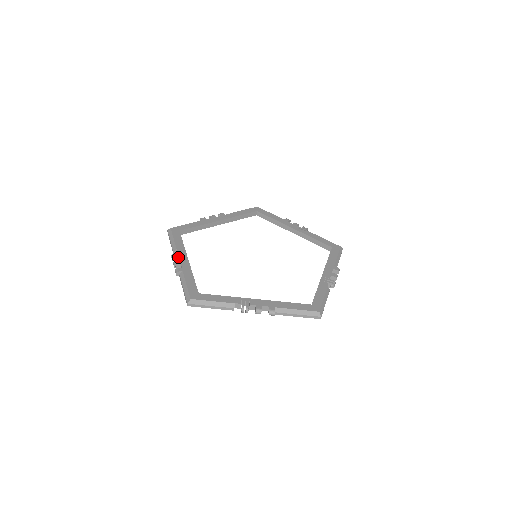
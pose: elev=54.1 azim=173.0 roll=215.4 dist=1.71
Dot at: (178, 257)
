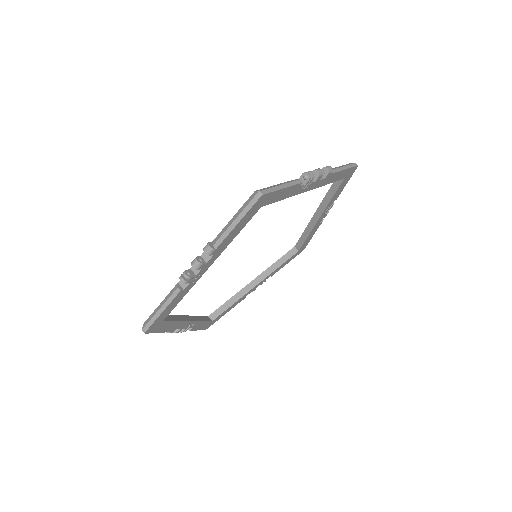
Dot at: occluded
